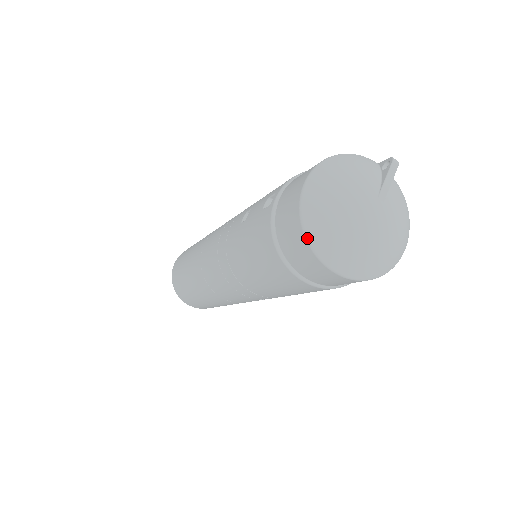
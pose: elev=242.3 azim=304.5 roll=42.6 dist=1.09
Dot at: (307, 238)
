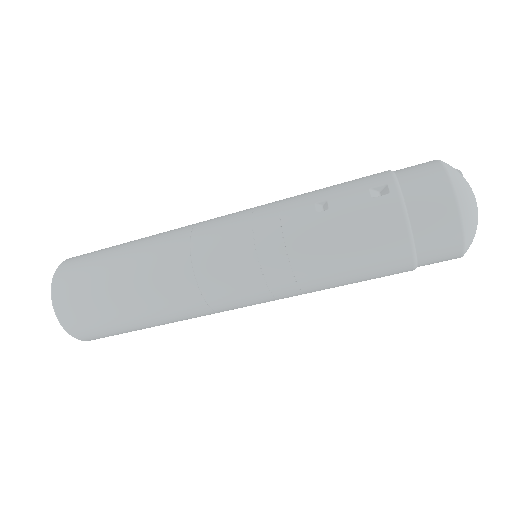
Dot at: (462, 219)
